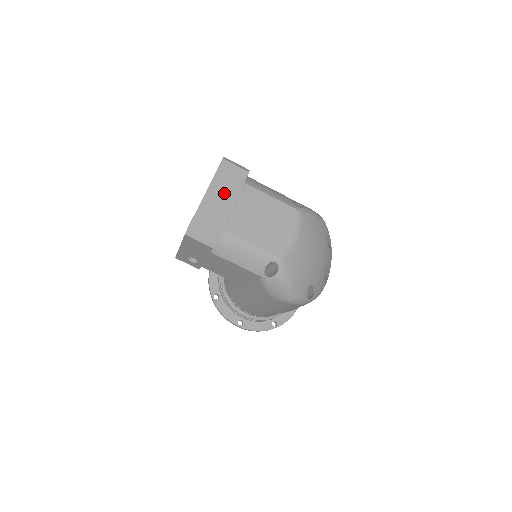
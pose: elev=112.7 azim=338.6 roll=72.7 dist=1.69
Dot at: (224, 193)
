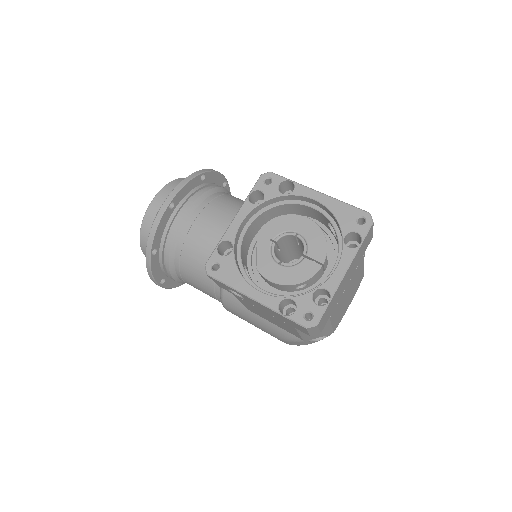
Dot at: (352, 270)
